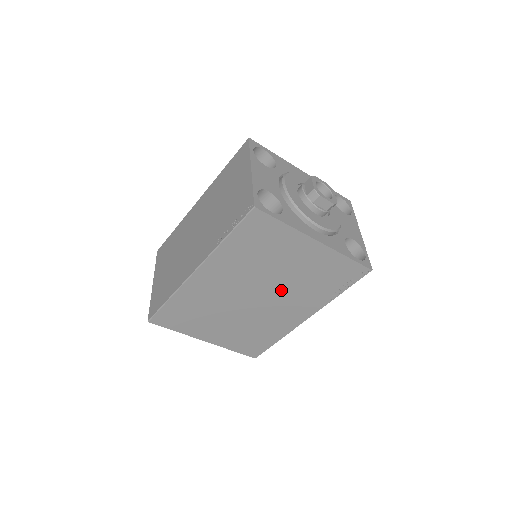
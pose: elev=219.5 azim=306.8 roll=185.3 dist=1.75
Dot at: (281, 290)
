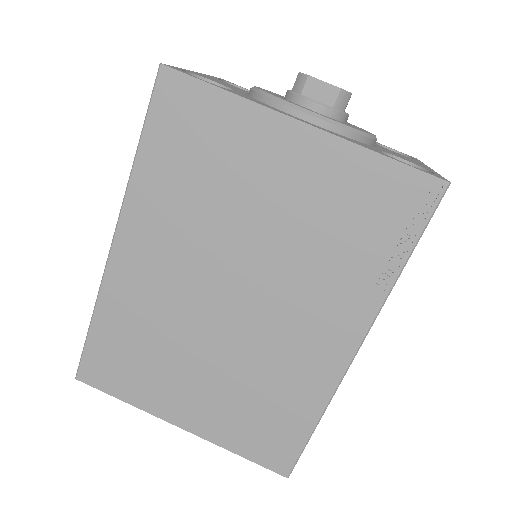
Dot at: (274, 271)
